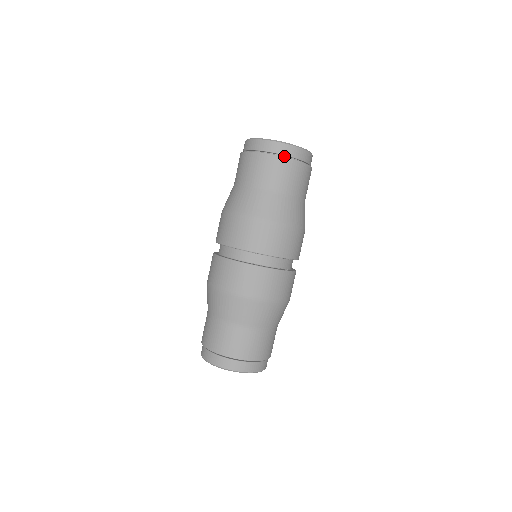
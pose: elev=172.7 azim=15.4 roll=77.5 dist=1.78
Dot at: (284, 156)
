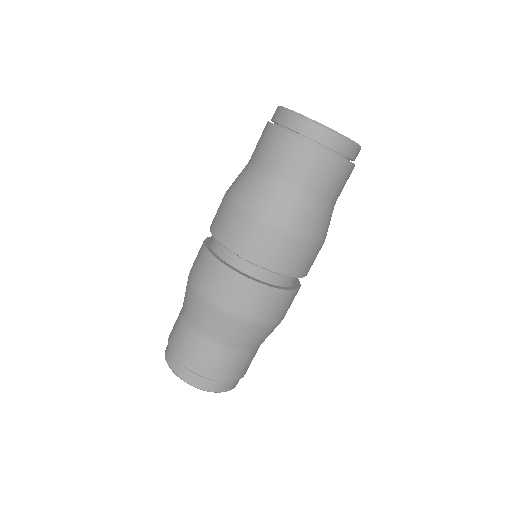
Dot at: (297, 133)
